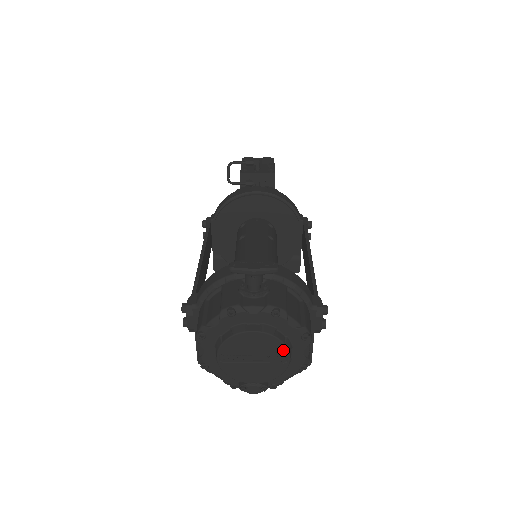
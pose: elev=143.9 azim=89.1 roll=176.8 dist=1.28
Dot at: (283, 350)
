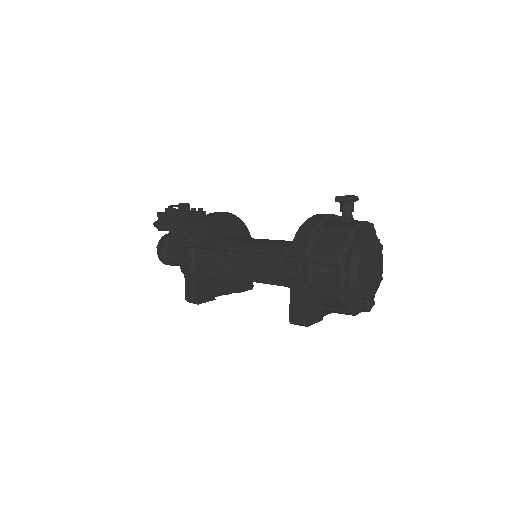
Dot at: (381, 256)
